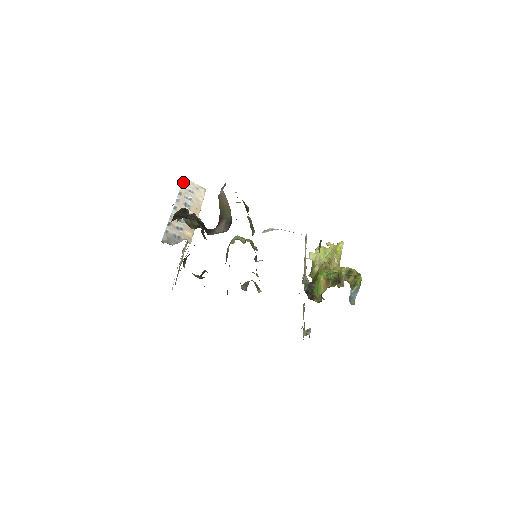
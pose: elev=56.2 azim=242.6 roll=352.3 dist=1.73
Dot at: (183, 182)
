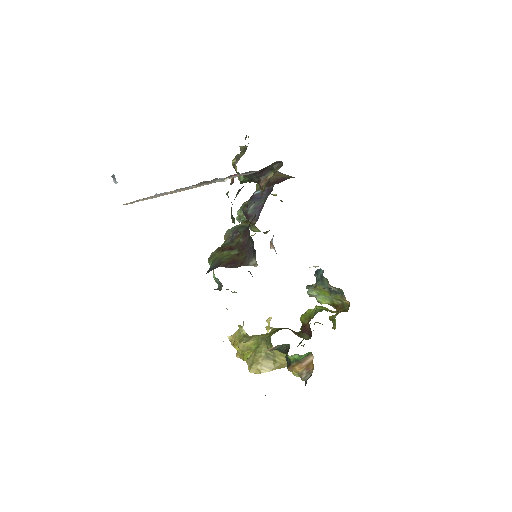
Dot at: occluded
